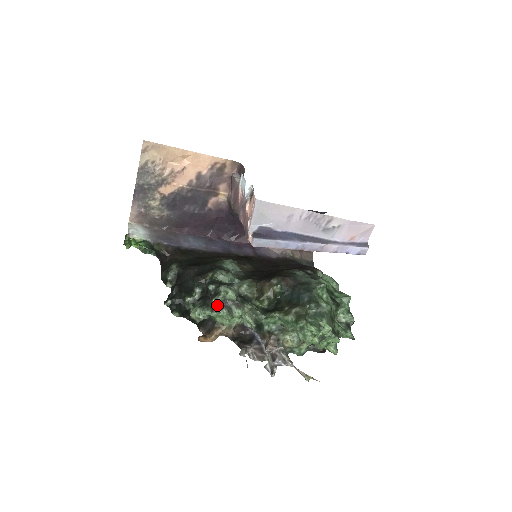
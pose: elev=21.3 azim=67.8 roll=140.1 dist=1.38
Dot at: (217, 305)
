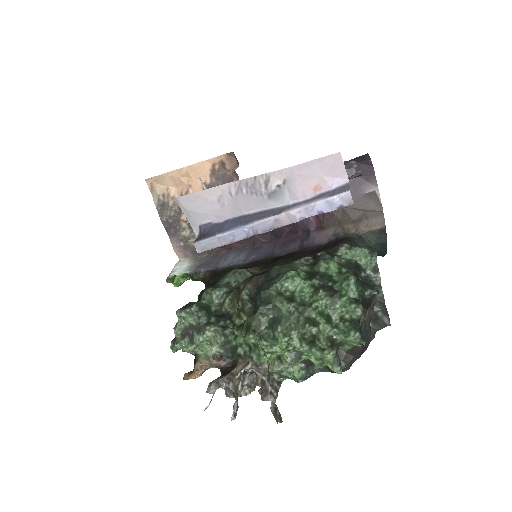
Dot at: (180, 335)
